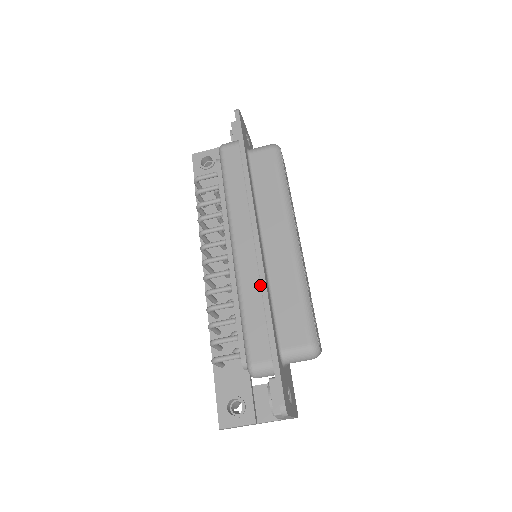
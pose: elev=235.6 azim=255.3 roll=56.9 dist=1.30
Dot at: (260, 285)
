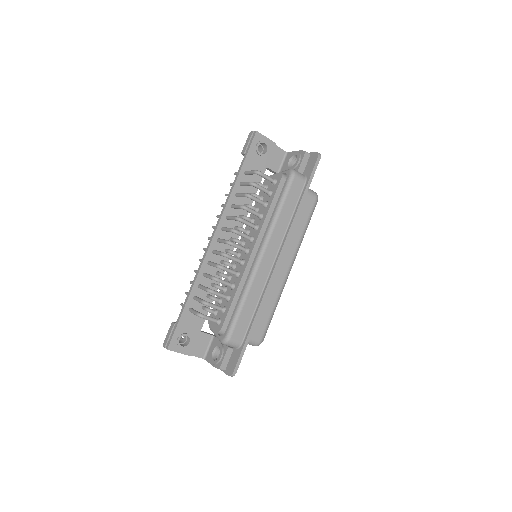
Dot at: (261, 293)
